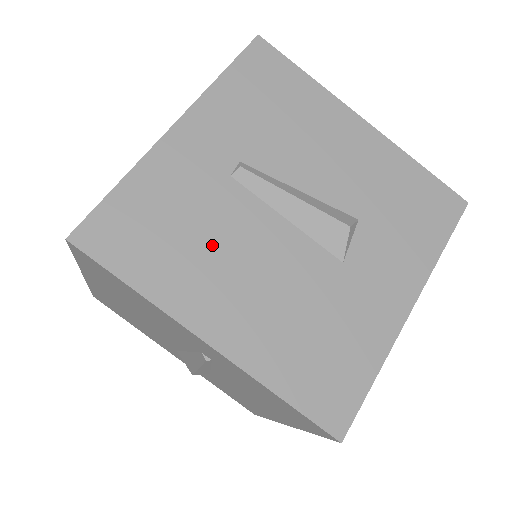
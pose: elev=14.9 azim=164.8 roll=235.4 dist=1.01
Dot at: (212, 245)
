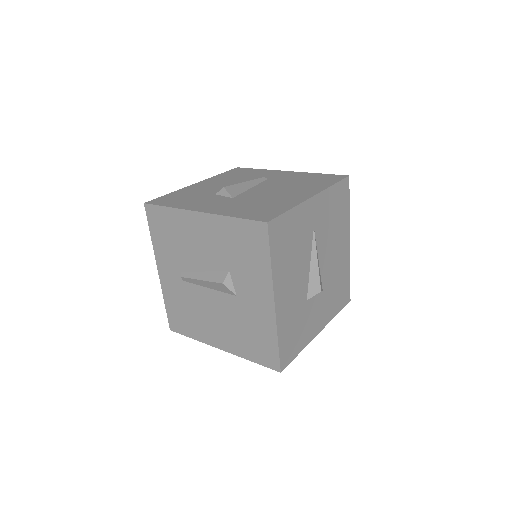
Dot at: (198, 313)
